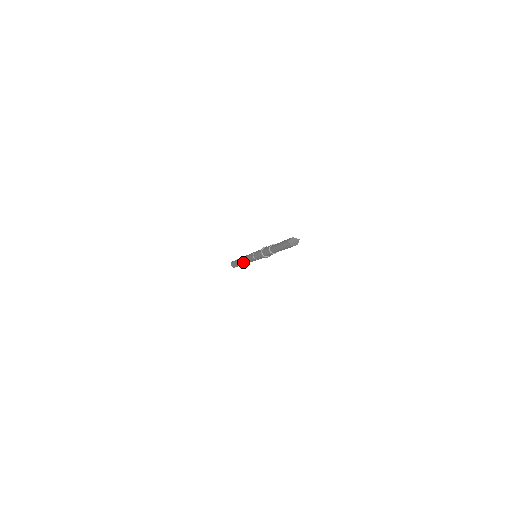
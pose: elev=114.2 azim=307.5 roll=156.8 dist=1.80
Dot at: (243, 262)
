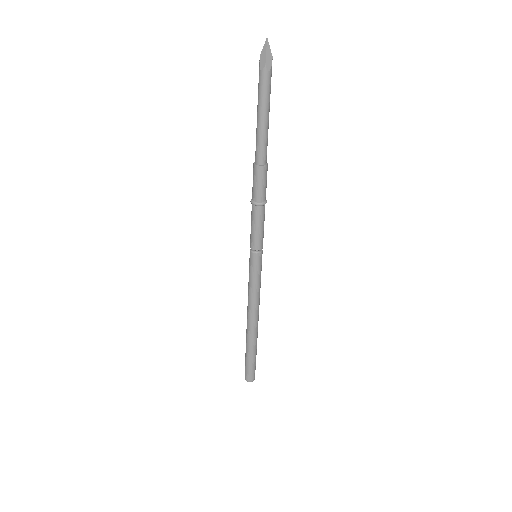
Dot at: (253, 314)
